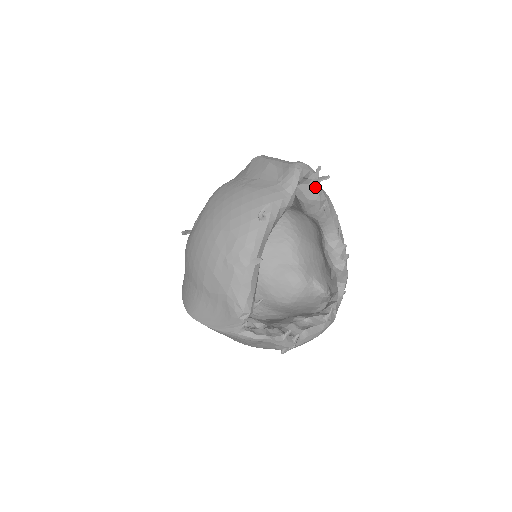
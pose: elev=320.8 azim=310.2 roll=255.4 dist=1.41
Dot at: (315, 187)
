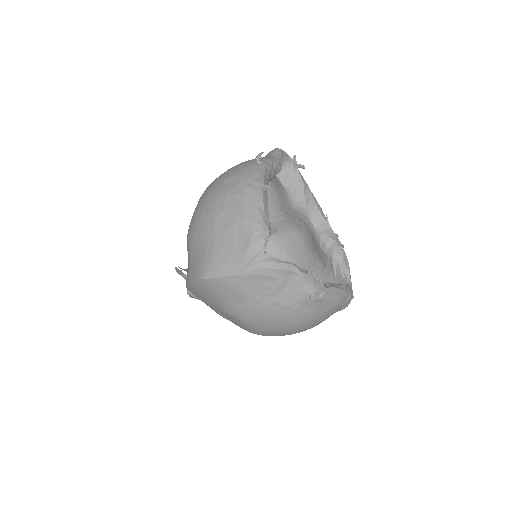
Dot at: (296, 171)
